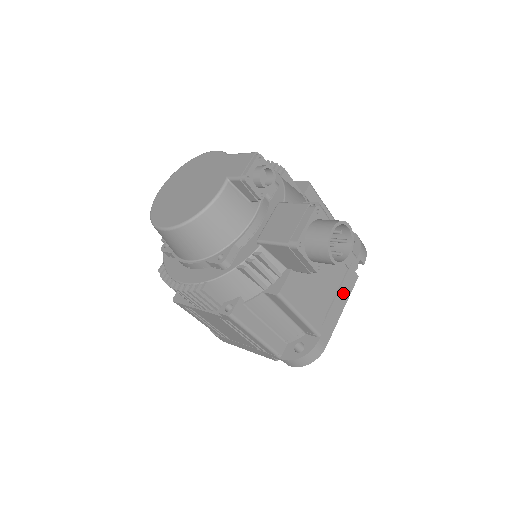
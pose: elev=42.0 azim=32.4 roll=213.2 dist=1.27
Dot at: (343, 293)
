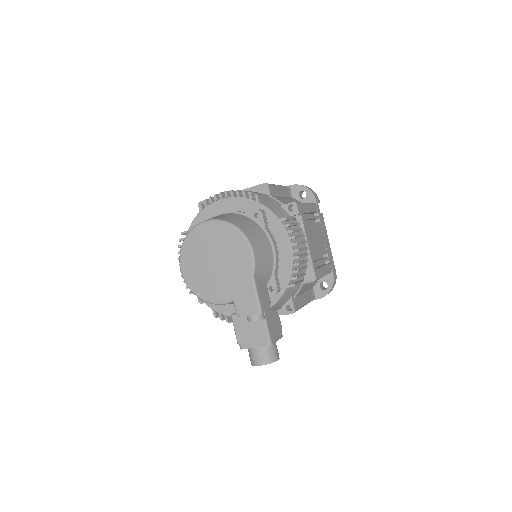
Dot at: occluded
